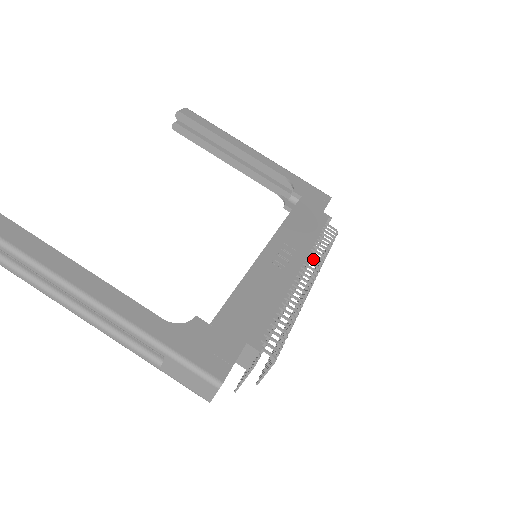
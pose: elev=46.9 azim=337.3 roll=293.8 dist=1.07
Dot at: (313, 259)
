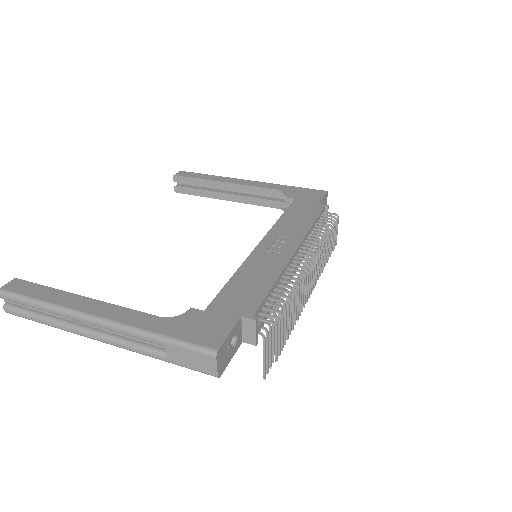
Dot at: (311, 241)
